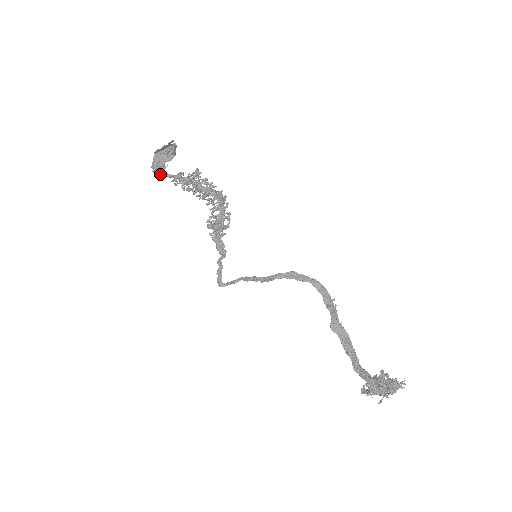
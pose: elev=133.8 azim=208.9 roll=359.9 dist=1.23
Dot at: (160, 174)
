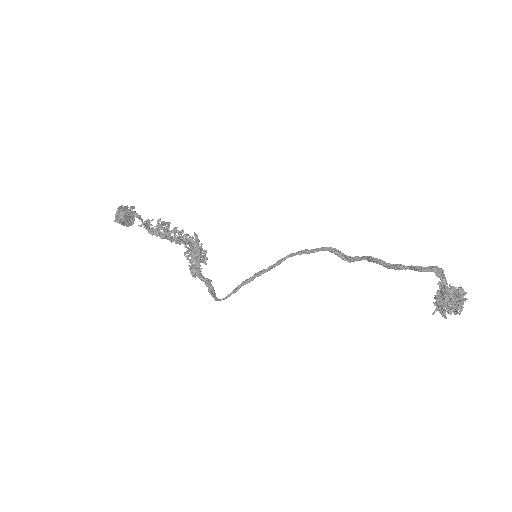
Dot at: (130, 214)
